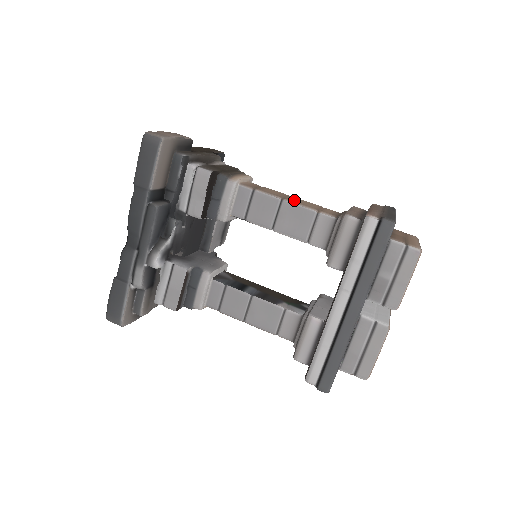
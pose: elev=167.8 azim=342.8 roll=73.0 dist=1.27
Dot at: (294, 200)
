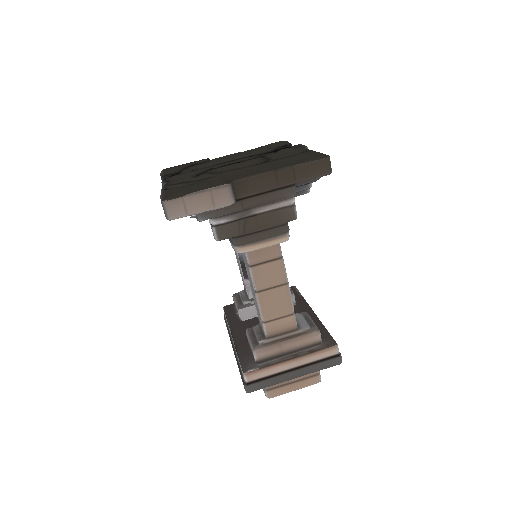
Dot at: (268, 298)
